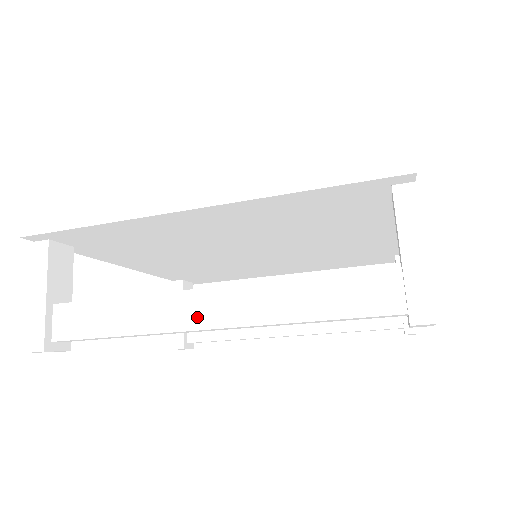
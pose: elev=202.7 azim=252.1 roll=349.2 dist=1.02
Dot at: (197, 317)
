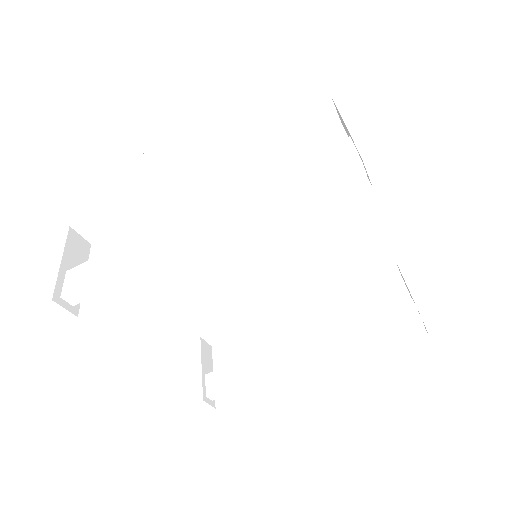
Dot at: (187, 231)
